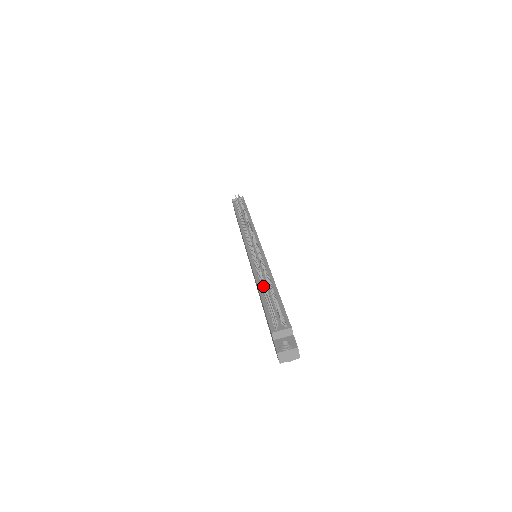
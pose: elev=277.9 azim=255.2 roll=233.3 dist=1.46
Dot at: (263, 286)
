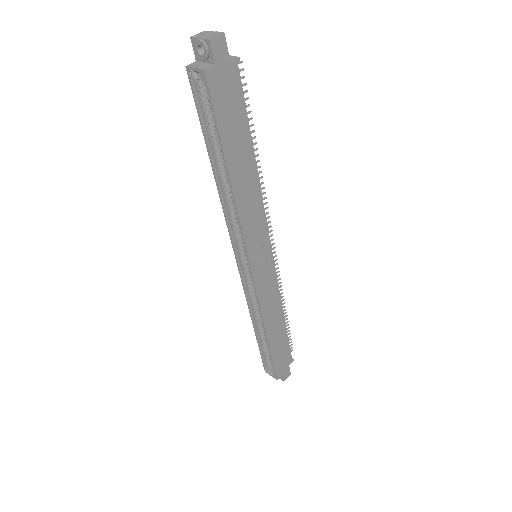
Dot at: occluded
